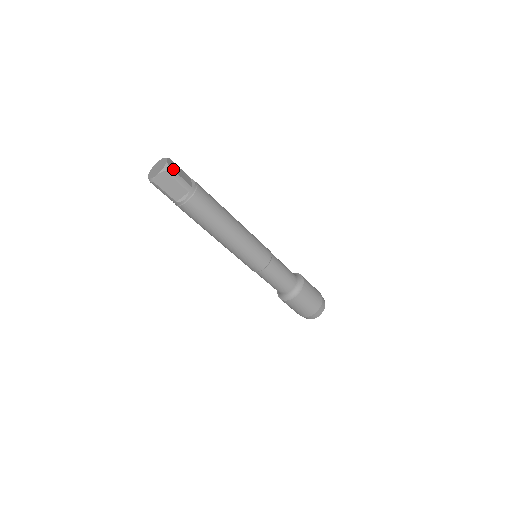
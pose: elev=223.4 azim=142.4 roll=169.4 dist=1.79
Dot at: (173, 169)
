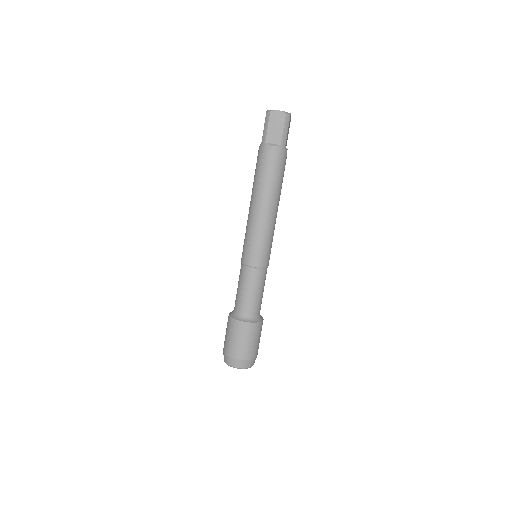
Dot at: occluded
